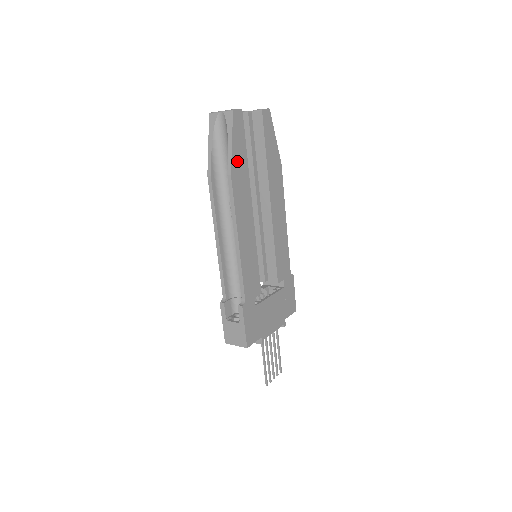
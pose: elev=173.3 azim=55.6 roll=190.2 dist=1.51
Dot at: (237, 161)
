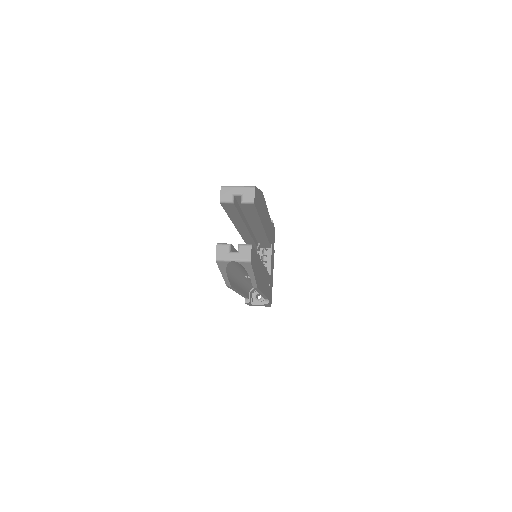
Dot at: (256, 273)
